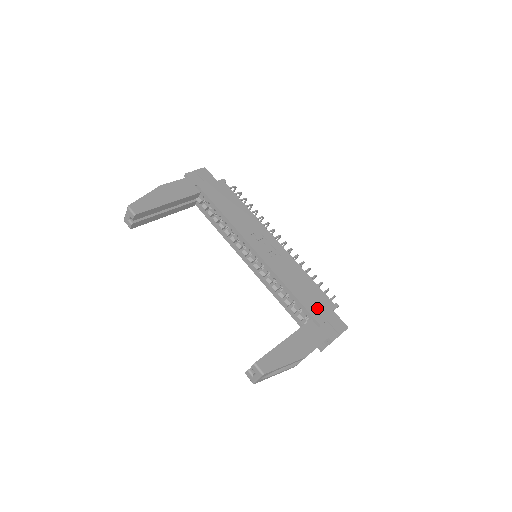
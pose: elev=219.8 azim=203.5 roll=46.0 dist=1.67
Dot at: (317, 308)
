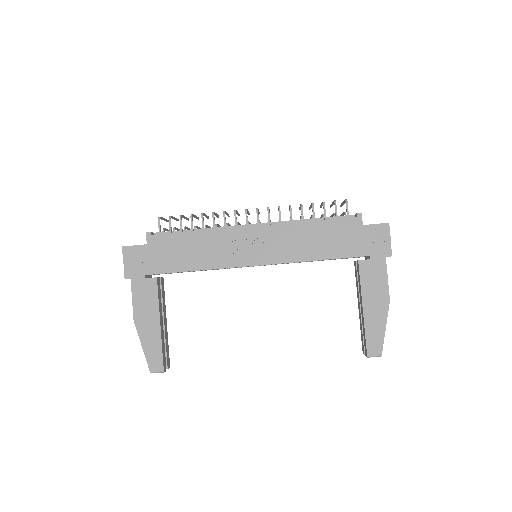
Dot at: (351, 244)
